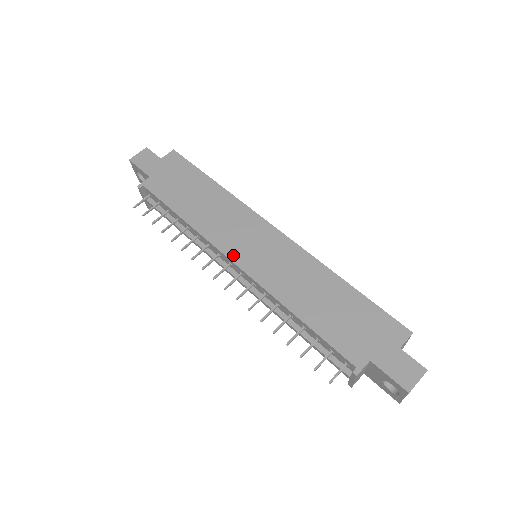
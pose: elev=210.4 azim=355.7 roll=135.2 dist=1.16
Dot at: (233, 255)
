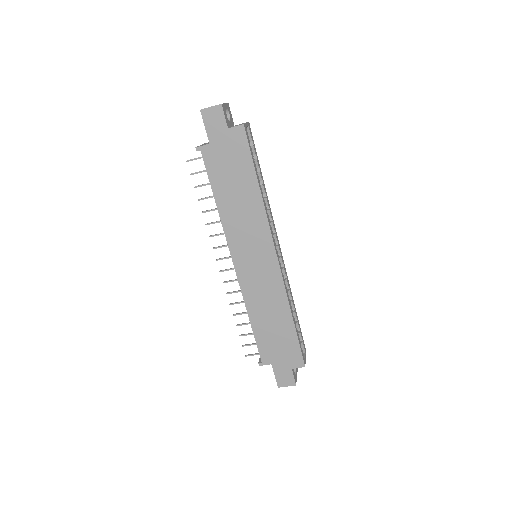
Dot at: (236, 258)
